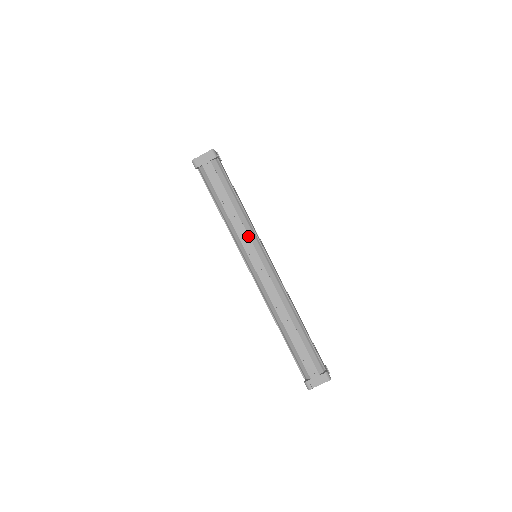
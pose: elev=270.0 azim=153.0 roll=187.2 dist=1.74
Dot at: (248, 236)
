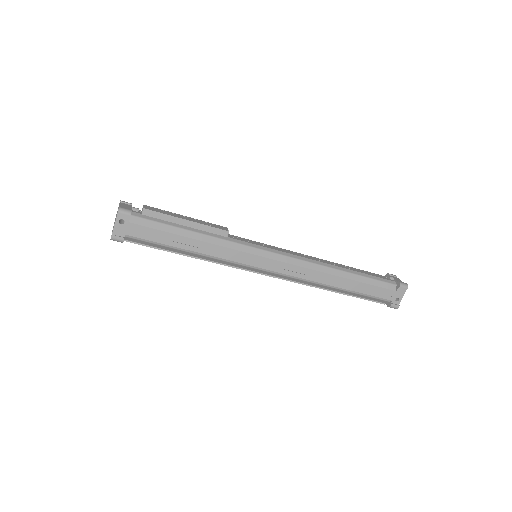
Dot at: (228, 266)
